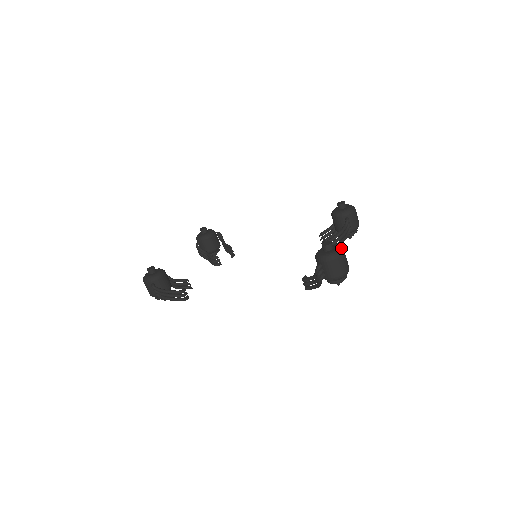
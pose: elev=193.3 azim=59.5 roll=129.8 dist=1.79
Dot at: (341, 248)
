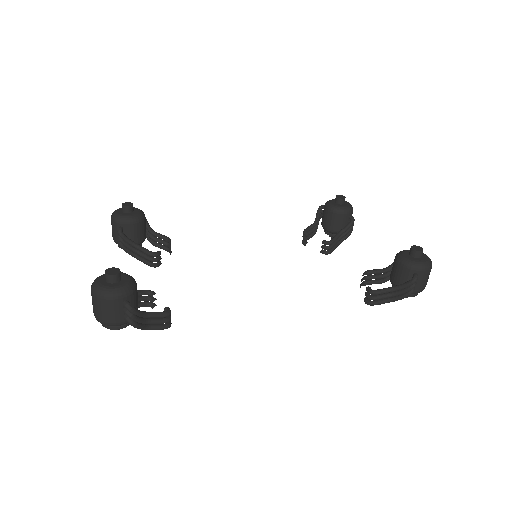
Dot at: (426, 255)
